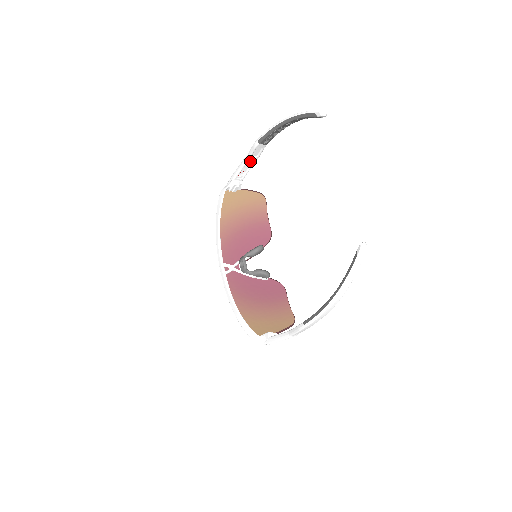
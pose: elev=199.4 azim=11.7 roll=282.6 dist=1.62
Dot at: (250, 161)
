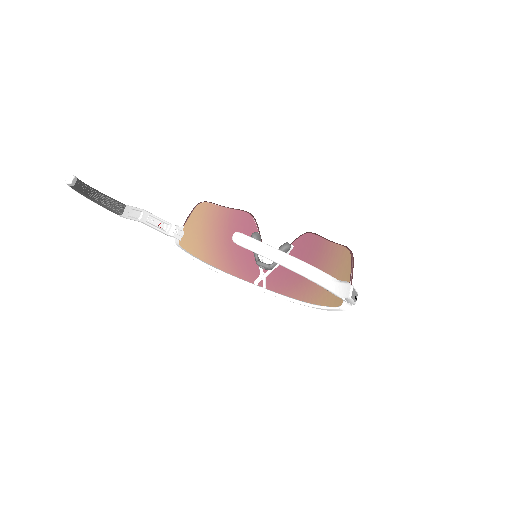
Dot at: (147, 219)
